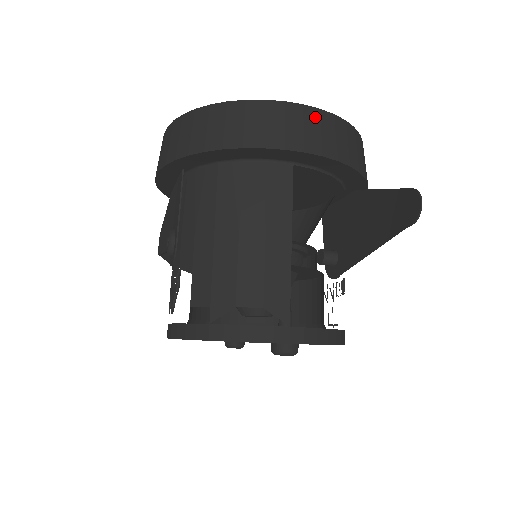
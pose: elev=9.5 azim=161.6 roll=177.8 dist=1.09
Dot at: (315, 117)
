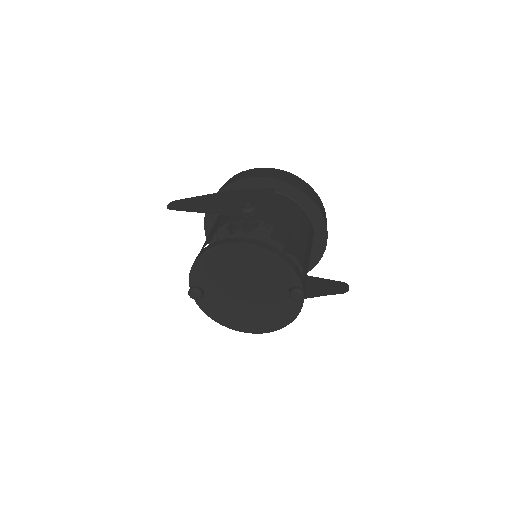
Dot at: occluded
